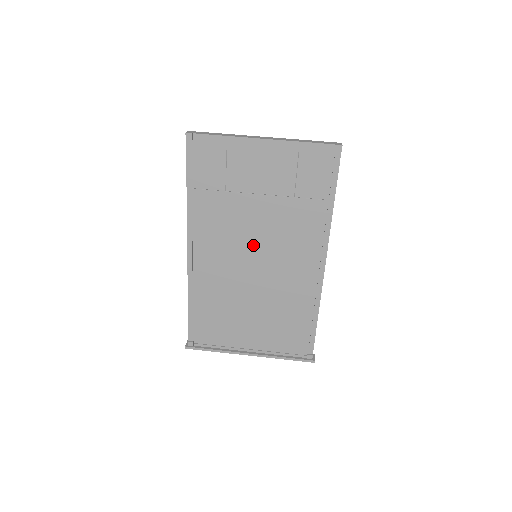
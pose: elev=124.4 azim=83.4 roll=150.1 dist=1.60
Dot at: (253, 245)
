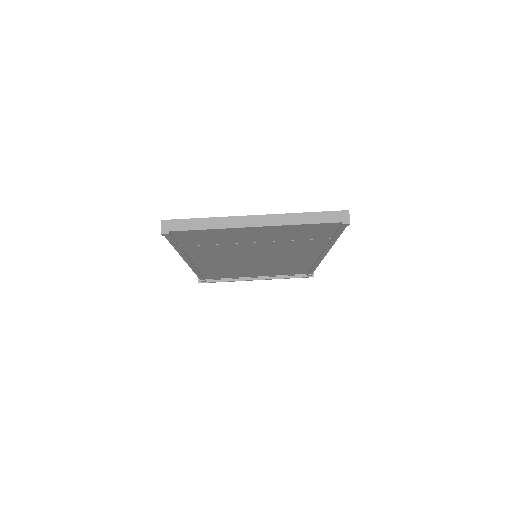
Dot at: (252, 255)
